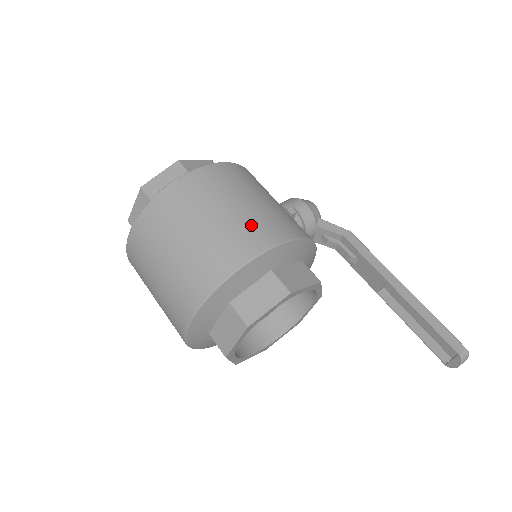
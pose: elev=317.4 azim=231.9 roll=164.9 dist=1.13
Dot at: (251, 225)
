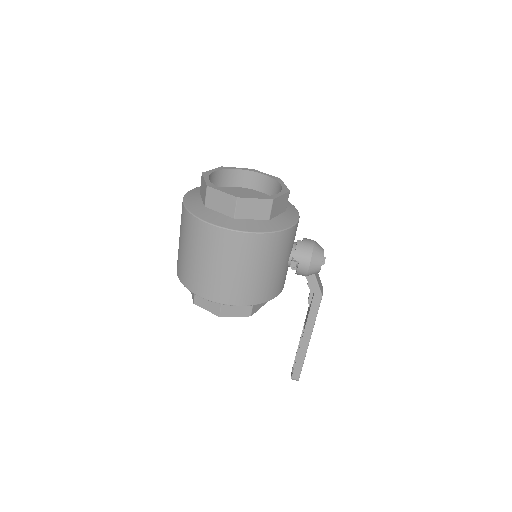
Dot at: (224, 286)
